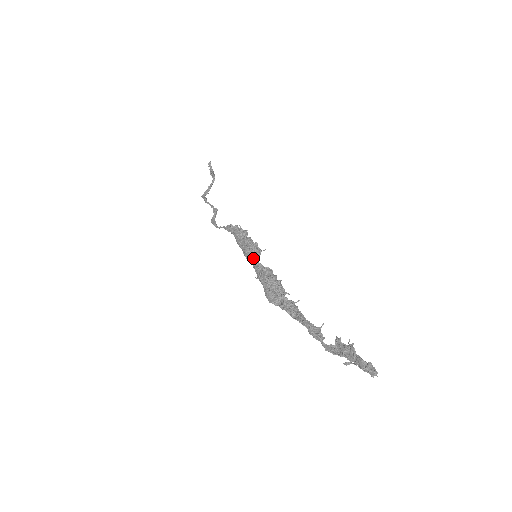
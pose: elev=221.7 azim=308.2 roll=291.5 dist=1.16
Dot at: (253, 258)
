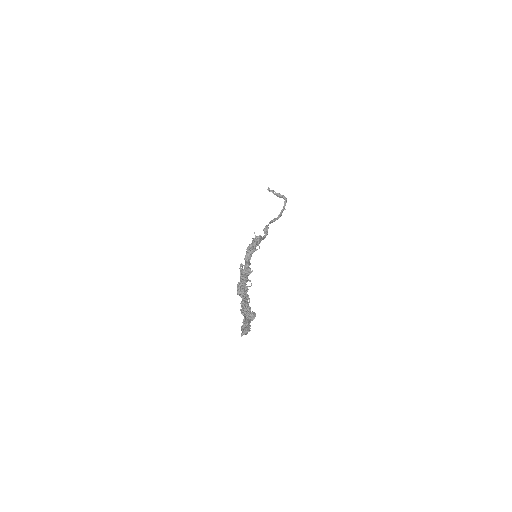
Dot at: (246, 259)
